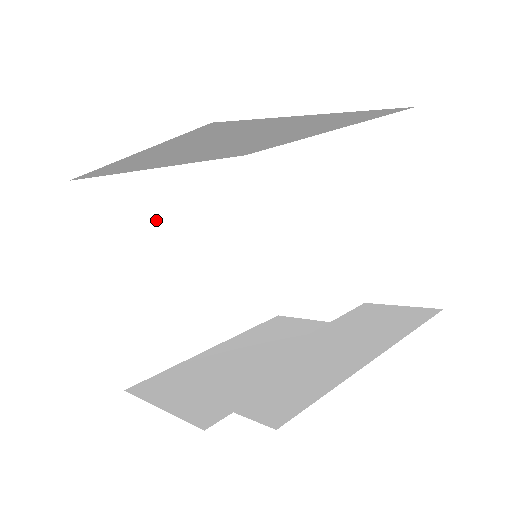
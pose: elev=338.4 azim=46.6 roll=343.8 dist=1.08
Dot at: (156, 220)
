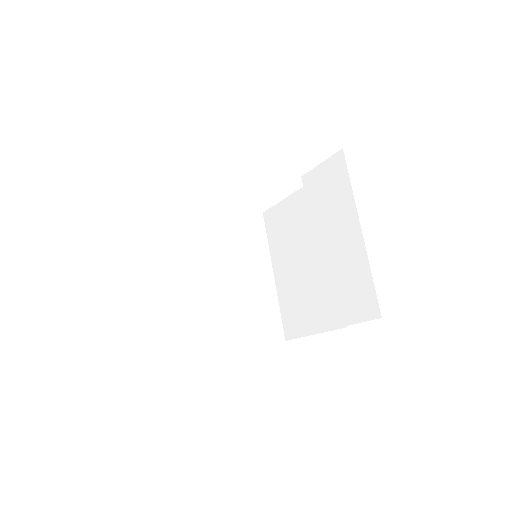
Dot at: (191, 299)
